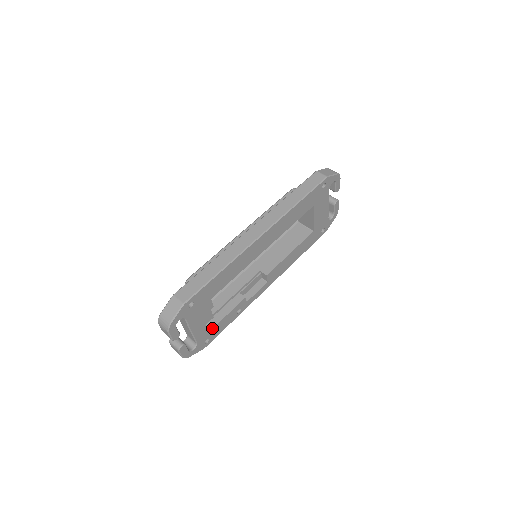
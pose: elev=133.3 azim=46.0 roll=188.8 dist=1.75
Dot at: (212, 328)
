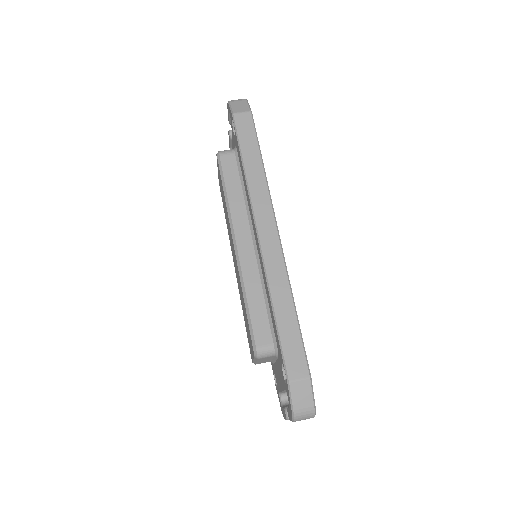
Dot at: occluded
